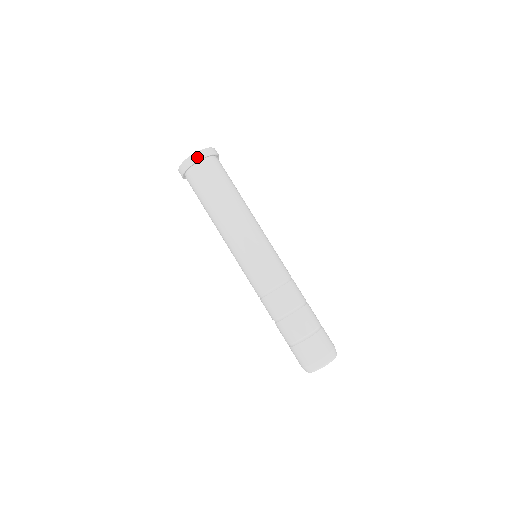
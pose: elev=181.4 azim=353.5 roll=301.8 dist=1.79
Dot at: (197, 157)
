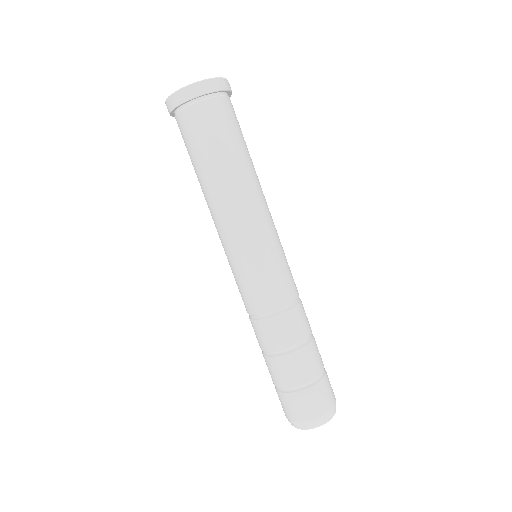
Dot at: (174, 101)
